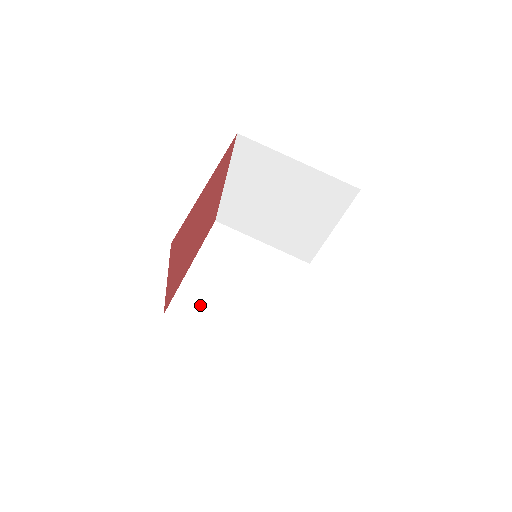
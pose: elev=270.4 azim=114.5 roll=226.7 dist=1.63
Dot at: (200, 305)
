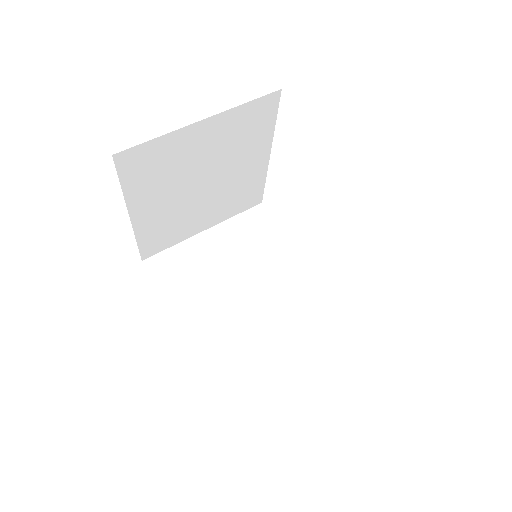
Dot at: occluded
